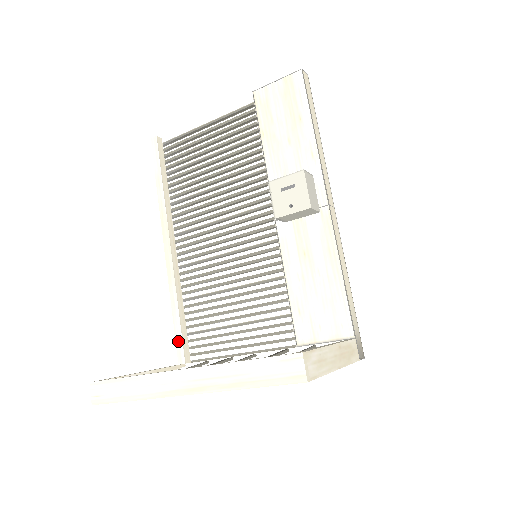
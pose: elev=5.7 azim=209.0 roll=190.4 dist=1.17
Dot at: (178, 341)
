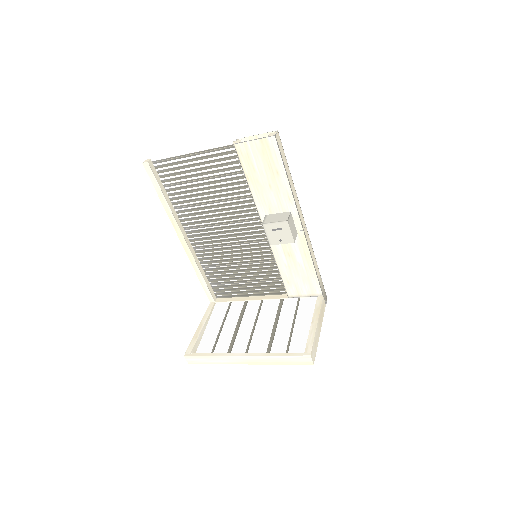
Dot at: (207, 292)
